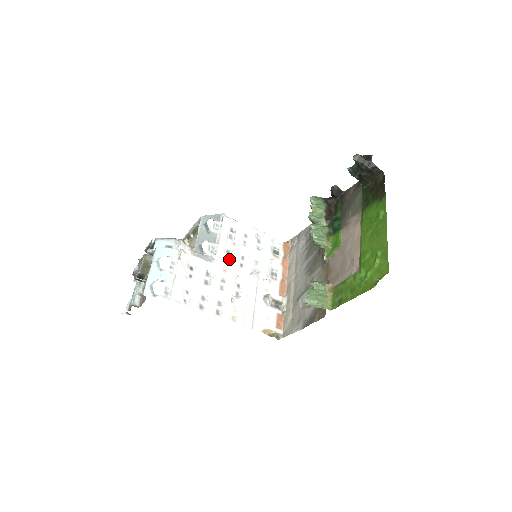
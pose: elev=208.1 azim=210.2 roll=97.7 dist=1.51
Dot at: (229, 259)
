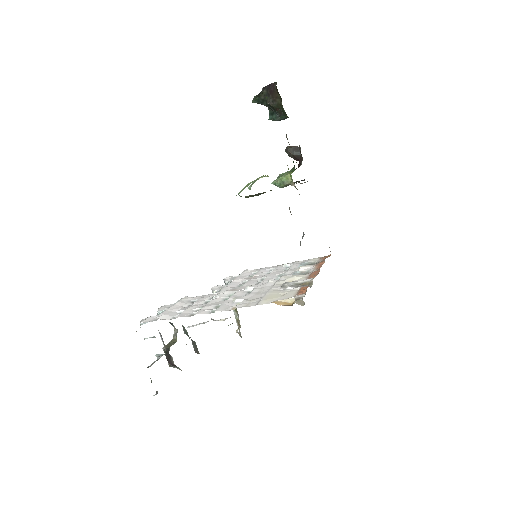
Dot at: (243, 285)
